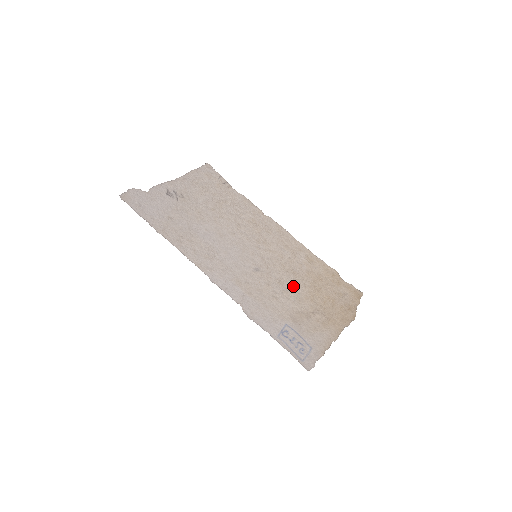
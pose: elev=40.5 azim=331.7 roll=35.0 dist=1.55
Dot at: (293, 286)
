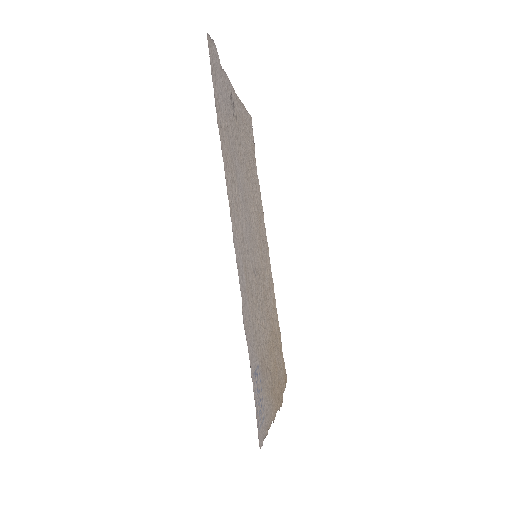
Dot at: (265, 322)
